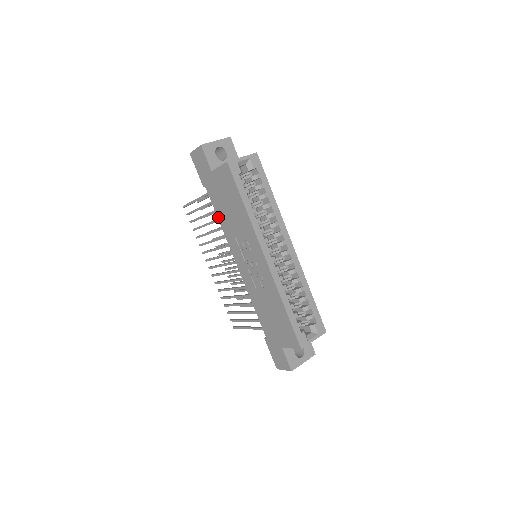
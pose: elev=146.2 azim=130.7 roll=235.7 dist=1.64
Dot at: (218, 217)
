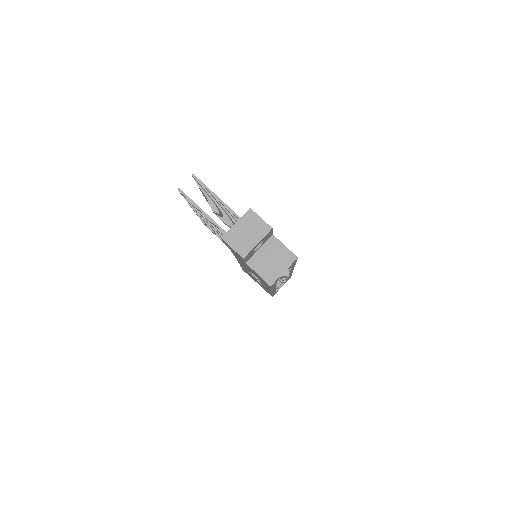
Dot at: (233, 254)
